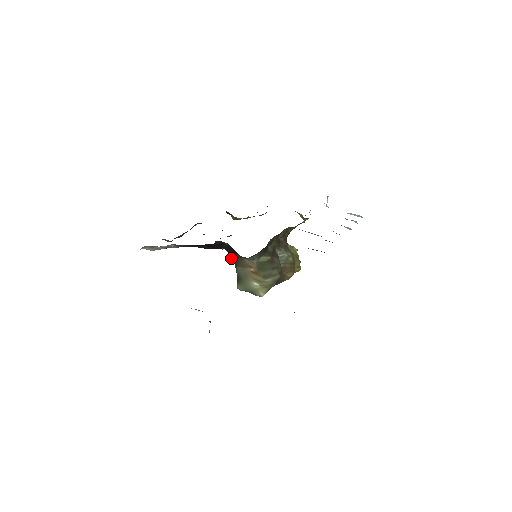
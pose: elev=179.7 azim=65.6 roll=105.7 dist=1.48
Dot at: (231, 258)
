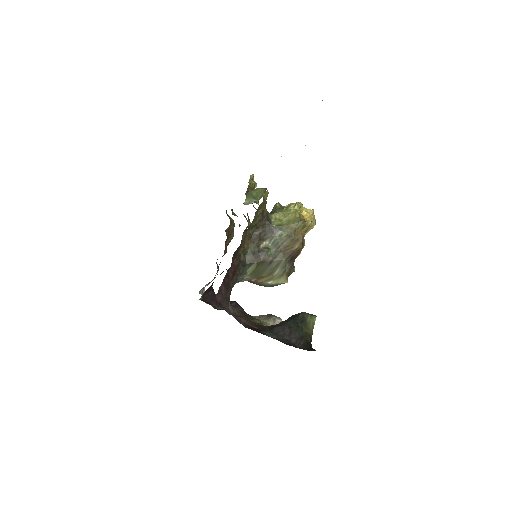
Dot at: occluded
